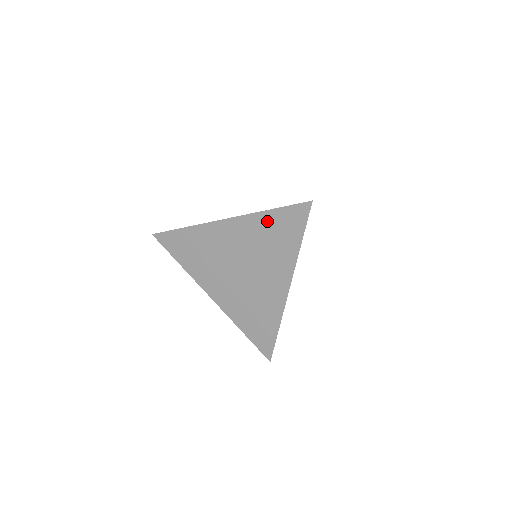
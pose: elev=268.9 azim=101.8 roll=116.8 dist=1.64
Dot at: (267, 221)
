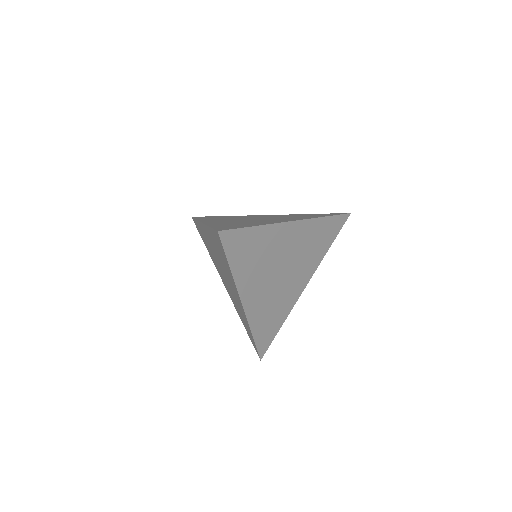
Dot at: occluded
